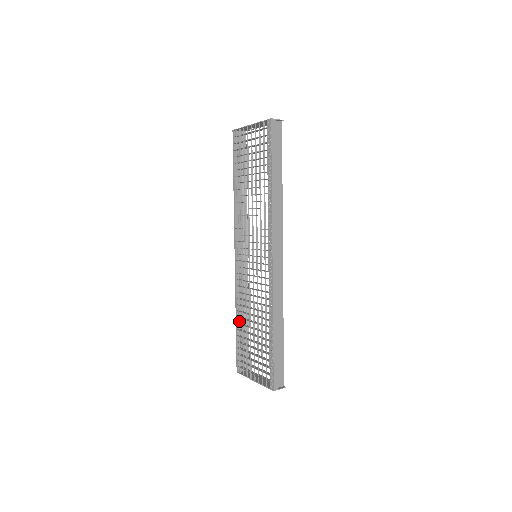
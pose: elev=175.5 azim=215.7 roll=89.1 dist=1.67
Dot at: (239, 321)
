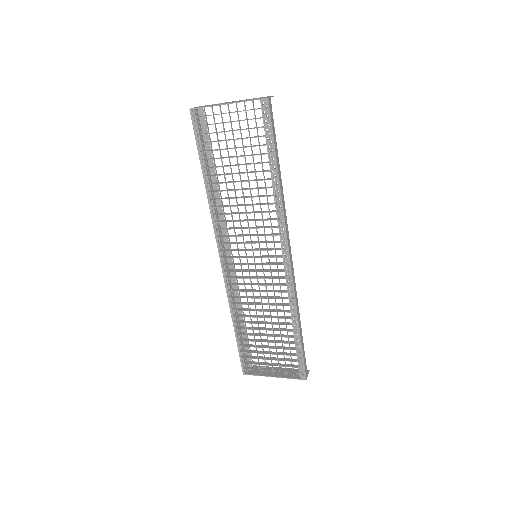
Dot at: (239, 326)
